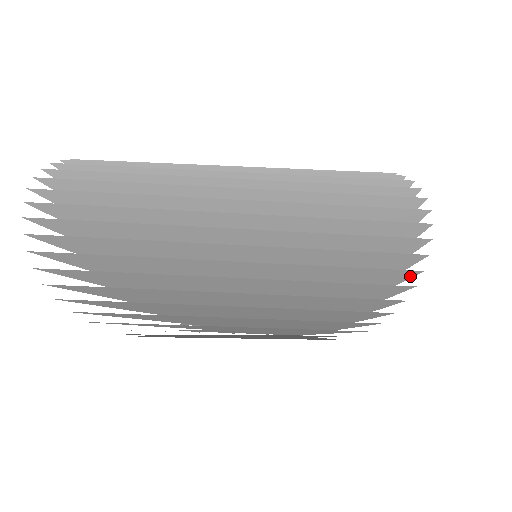
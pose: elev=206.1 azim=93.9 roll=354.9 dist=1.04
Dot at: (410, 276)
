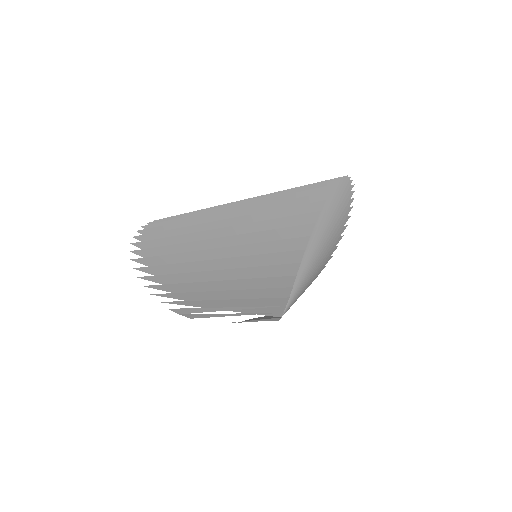
Dot at: (315, 220)
